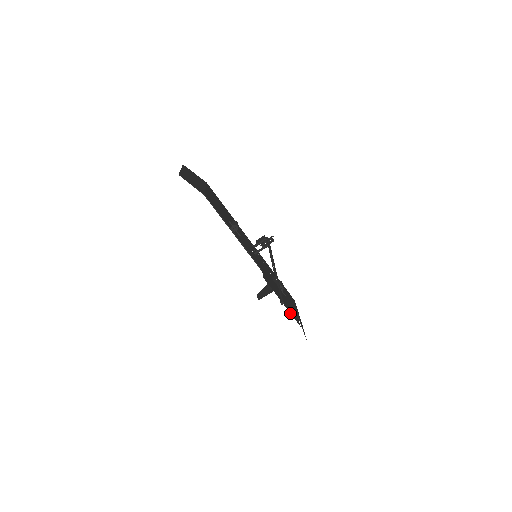
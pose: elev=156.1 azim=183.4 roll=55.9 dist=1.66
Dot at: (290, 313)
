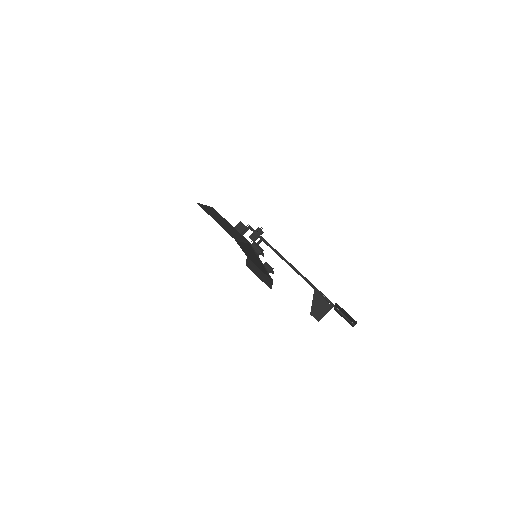
Dot at: occluded
